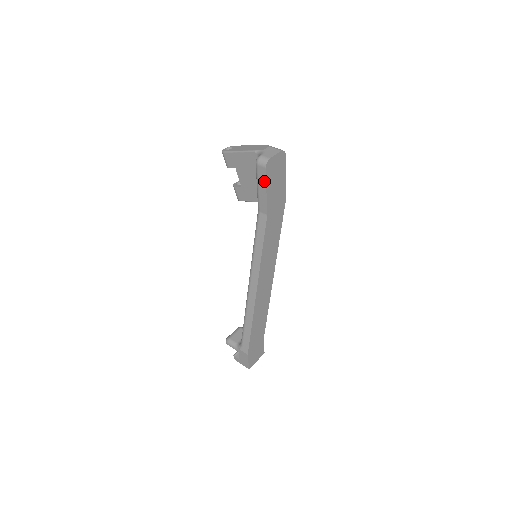
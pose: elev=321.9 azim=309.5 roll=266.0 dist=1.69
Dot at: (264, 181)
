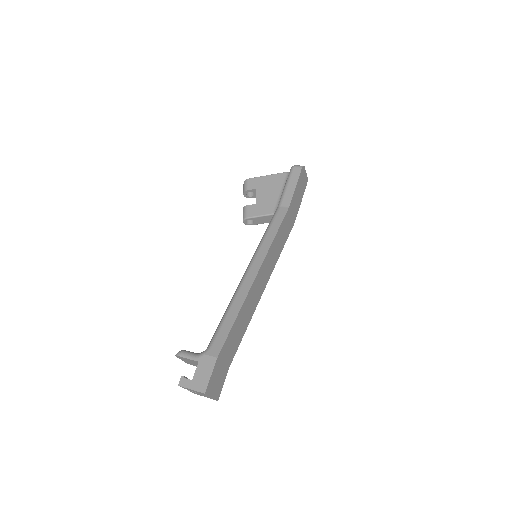
Dot at: (296, 178)
